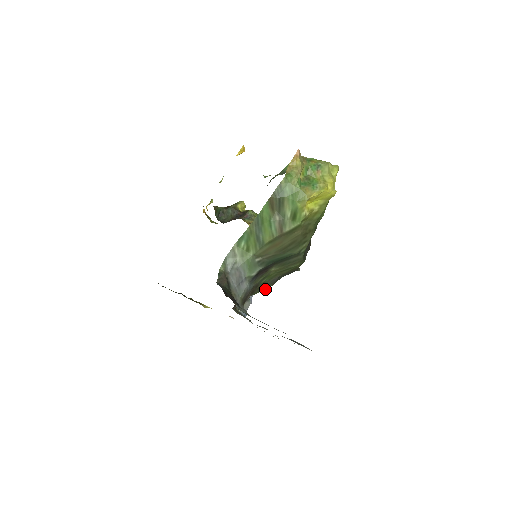
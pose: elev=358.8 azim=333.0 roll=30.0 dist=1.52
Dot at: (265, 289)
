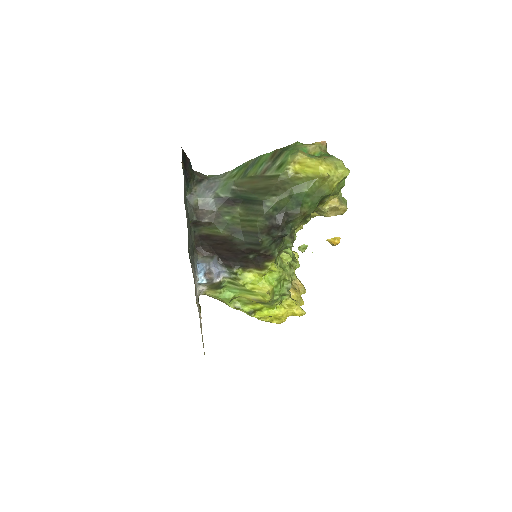
Dot at: (224, 233)
